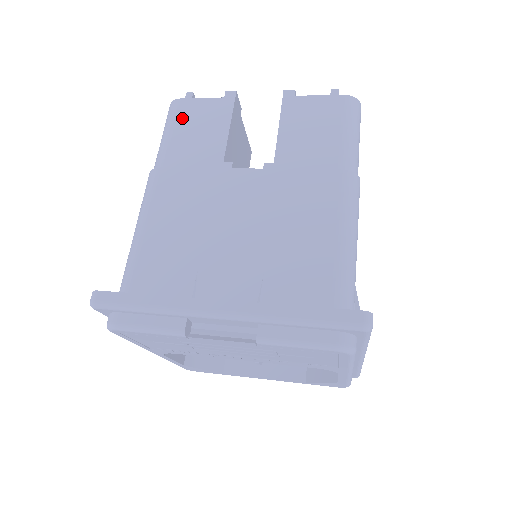
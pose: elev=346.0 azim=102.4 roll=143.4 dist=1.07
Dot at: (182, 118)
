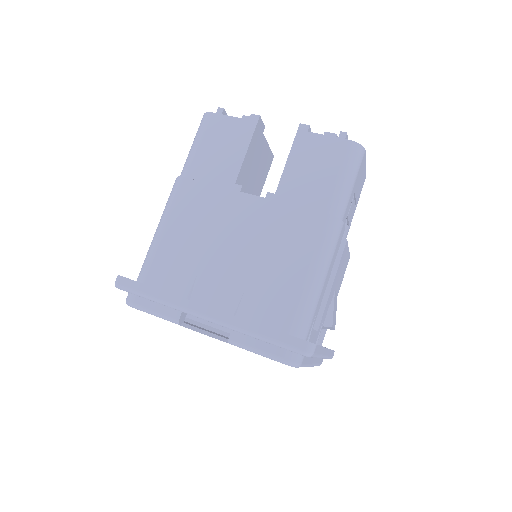
Dot at: (210, 133)
